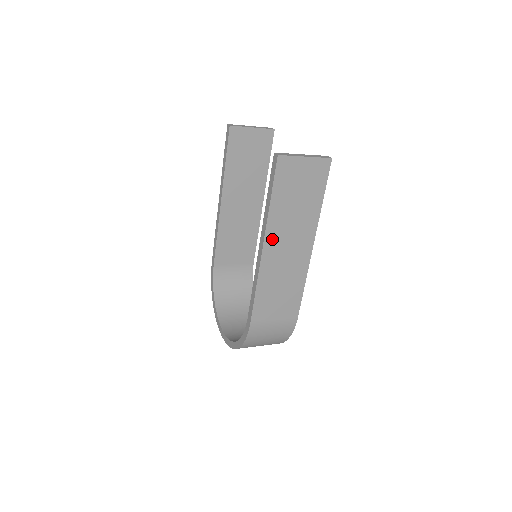
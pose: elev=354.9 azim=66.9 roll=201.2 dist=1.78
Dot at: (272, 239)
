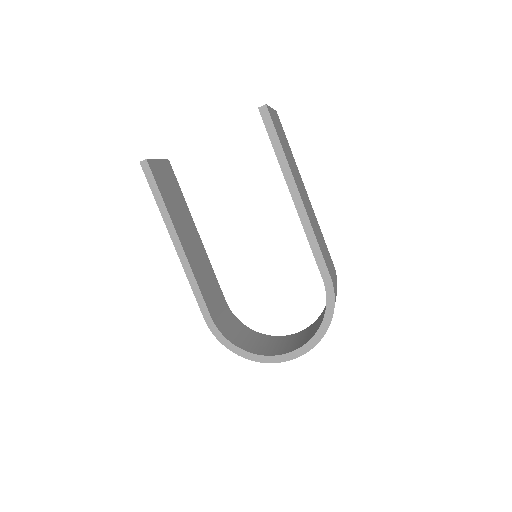
Dot at: (297, 186)
